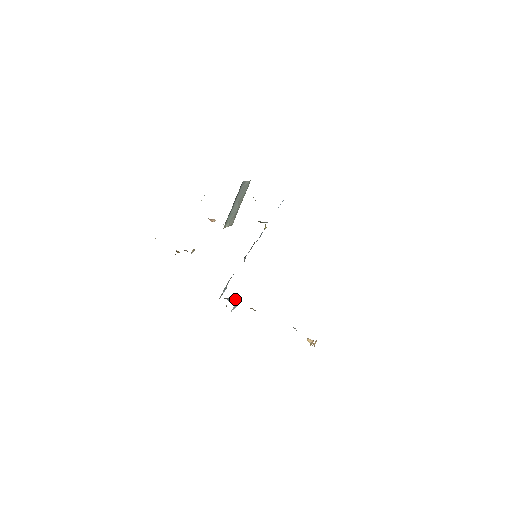
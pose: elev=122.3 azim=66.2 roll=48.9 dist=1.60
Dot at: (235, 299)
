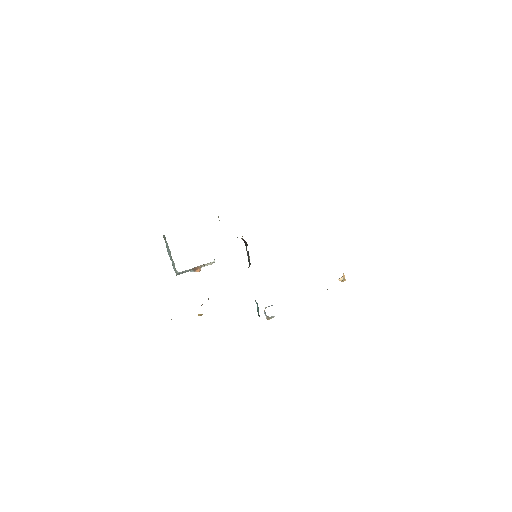
Dot at: (269, 306)
